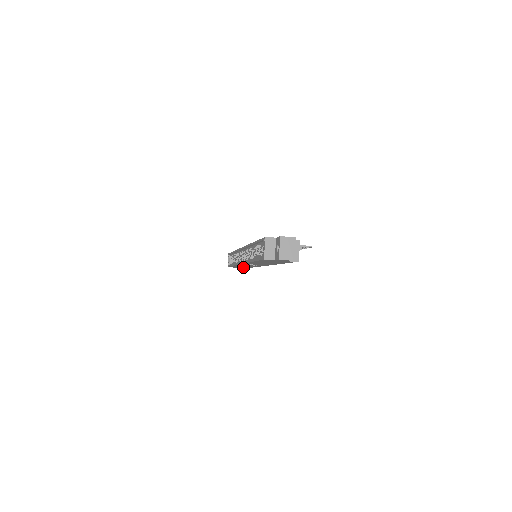
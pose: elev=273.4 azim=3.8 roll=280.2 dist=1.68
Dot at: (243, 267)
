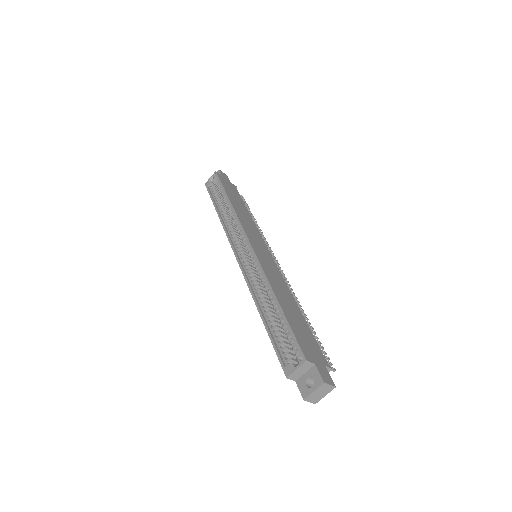
Dot at: occluded
